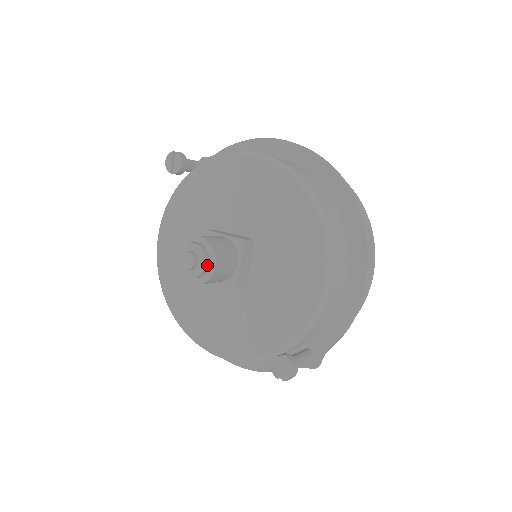
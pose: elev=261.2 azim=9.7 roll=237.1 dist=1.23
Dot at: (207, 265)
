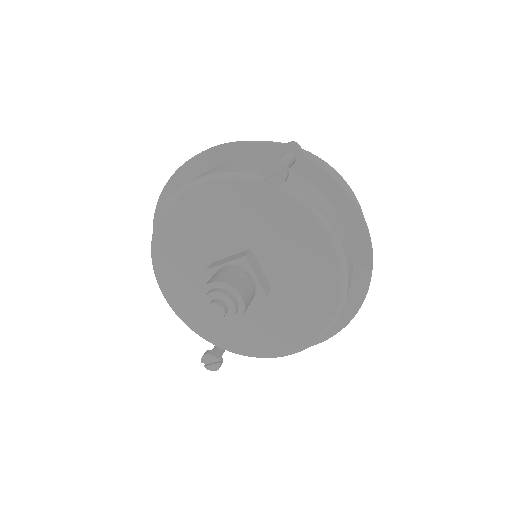
Dot at: (228, 319)
